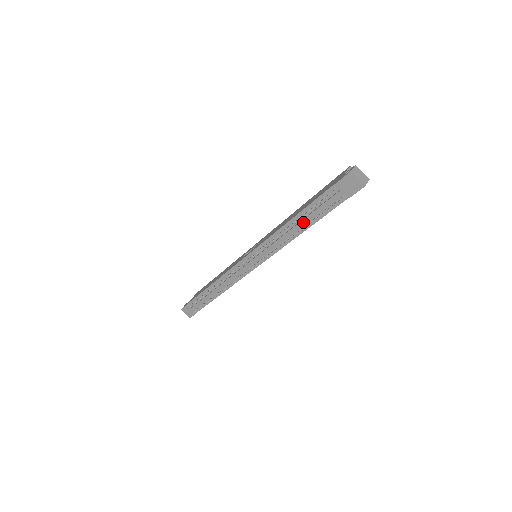
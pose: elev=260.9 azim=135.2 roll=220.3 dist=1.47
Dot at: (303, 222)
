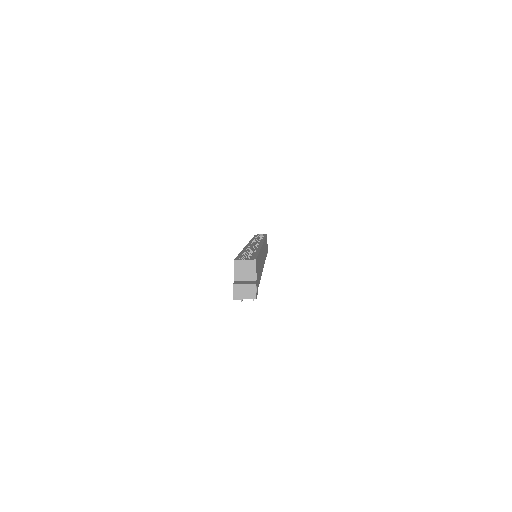
Dot at: occluded
